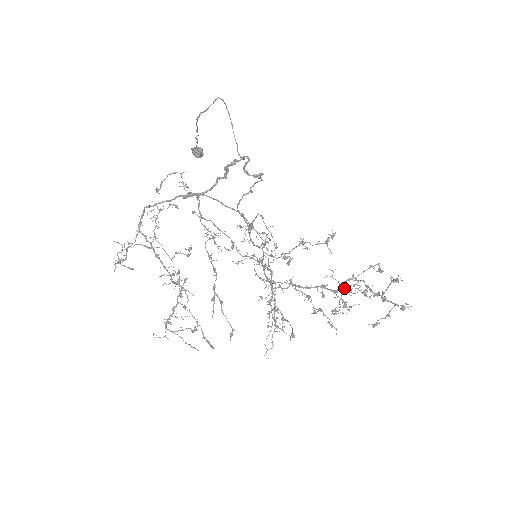
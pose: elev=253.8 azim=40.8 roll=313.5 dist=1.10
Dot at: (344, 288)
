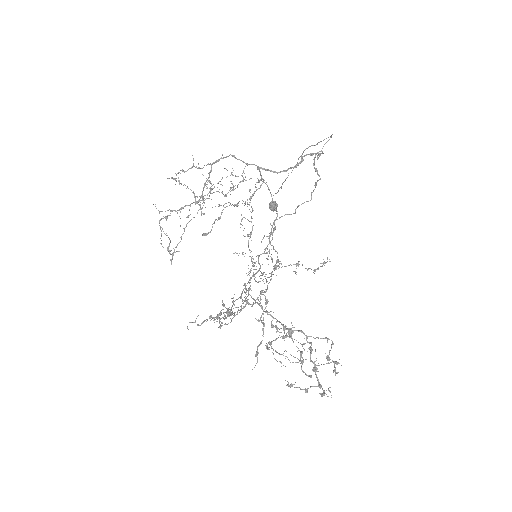
Dot at: occluded
